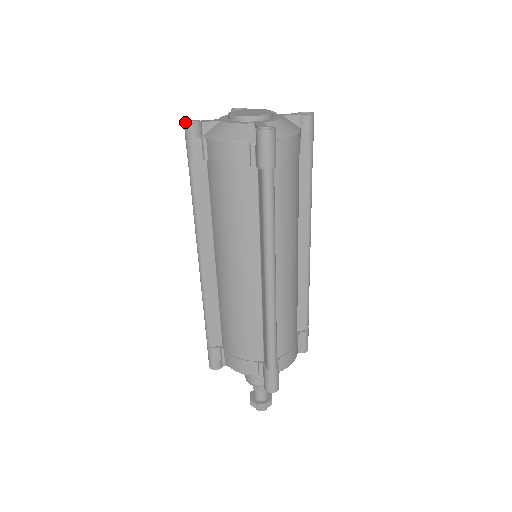
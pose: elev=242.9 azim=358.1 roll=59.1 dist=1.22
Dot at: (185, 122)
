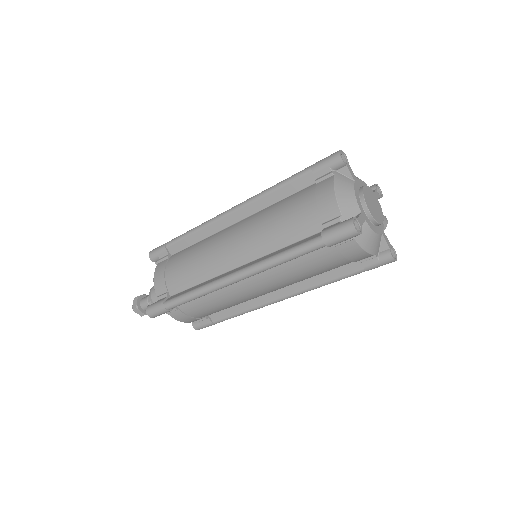
Dot at: (341, 151)
